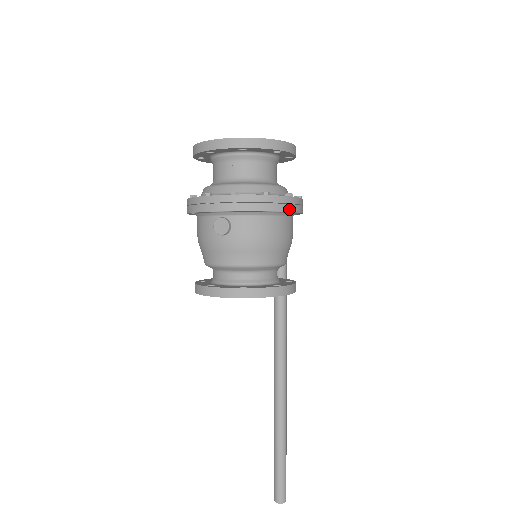
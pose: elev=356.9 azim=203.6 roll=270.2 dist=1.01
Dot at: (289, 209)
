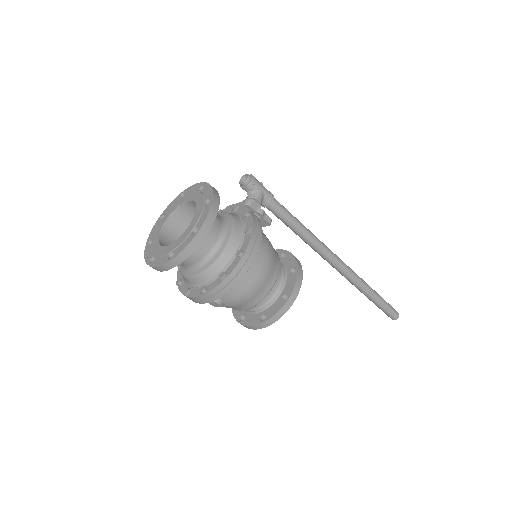
Dot at: (248, 266)
